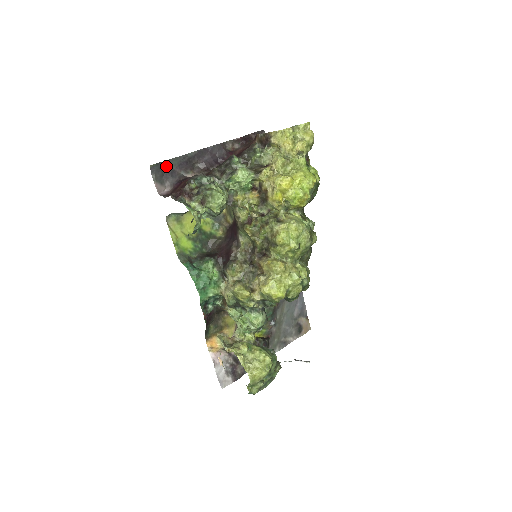
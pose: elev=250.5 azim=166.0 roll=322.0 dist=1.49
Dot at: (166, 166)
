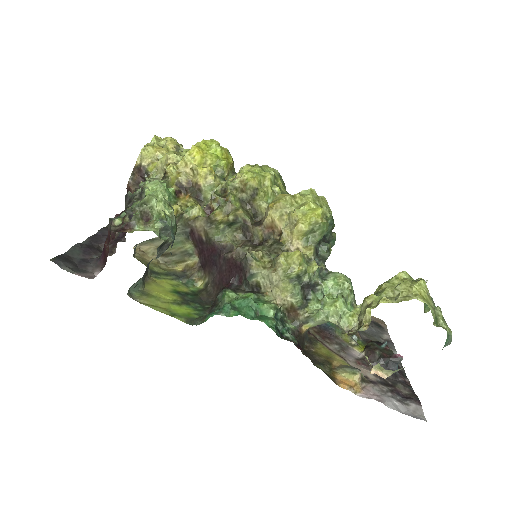
Dot at: (70, 259)
